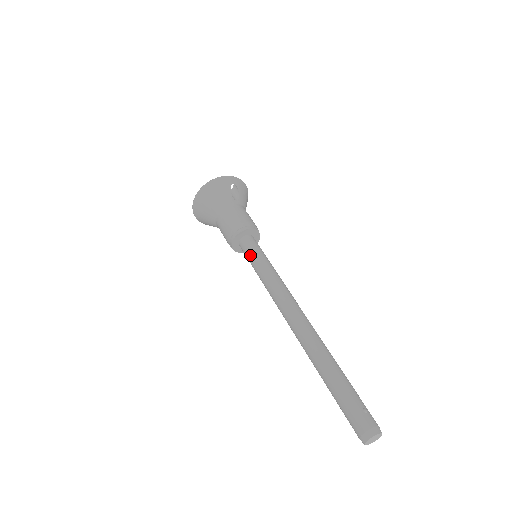
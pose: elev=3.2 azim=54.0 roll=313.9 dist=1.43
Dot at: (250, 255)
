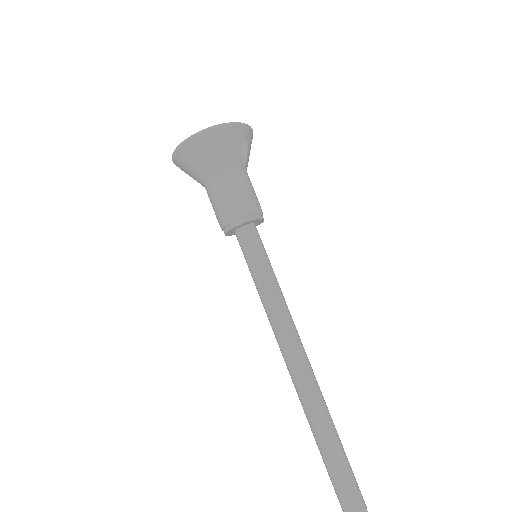
Dot at: (253, 257)
